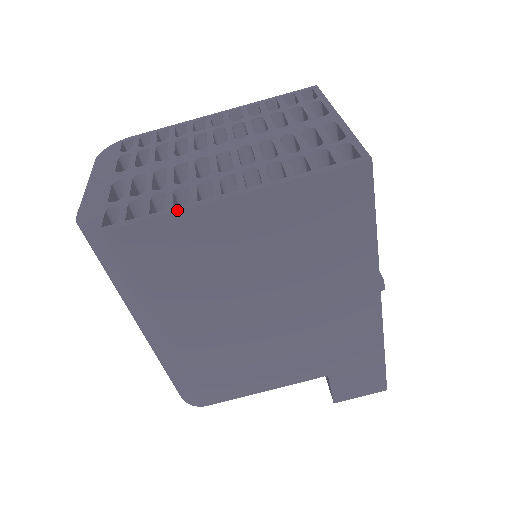
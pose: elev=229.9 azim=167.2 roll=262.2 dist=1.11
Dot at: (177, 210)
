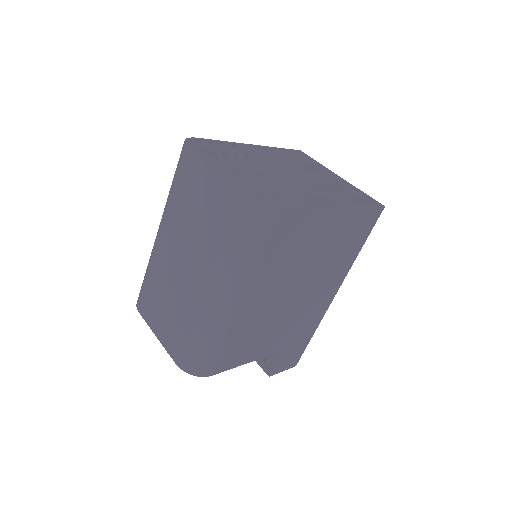
Dot at: (316, 207)
